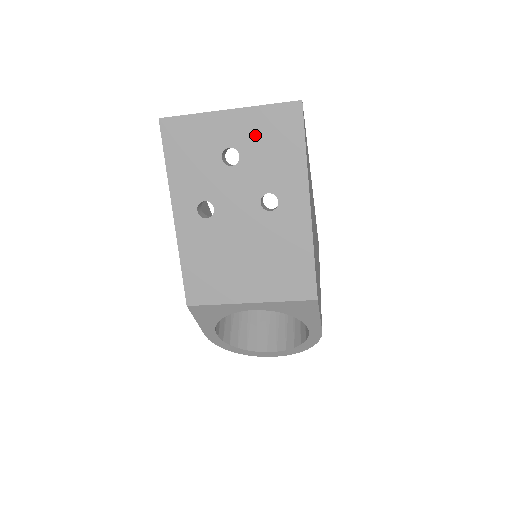
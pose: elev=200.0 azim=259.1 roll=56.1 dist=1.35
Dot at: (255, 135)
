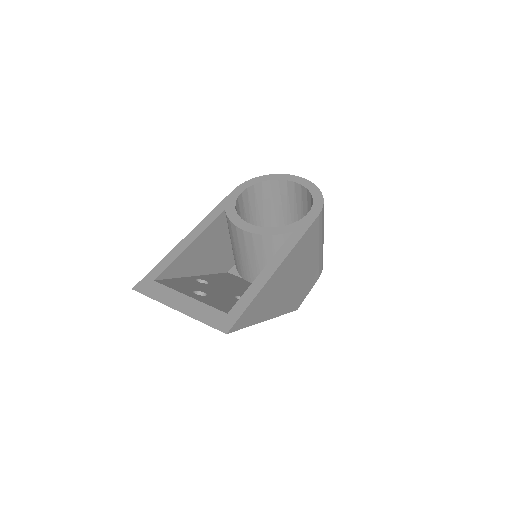
Dot at: occluded
